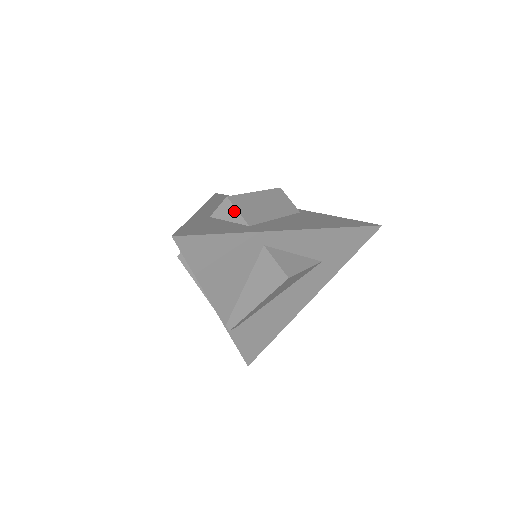
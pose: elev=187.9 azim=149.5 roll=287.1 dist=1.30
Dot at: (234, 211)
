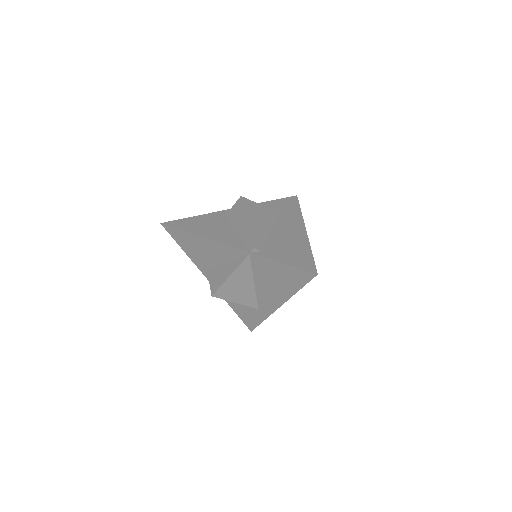
Dot at: occluded
